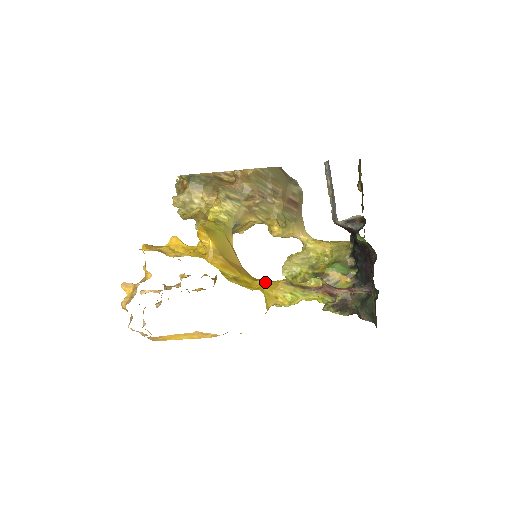
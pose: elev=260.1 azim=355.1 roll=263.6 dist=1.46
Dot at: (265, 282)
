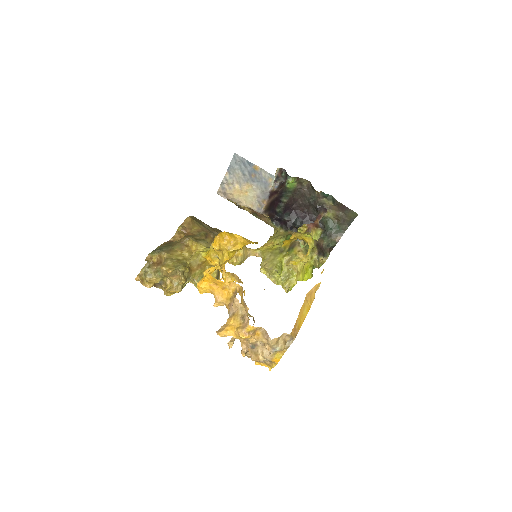
Dot at: (288, 240)
